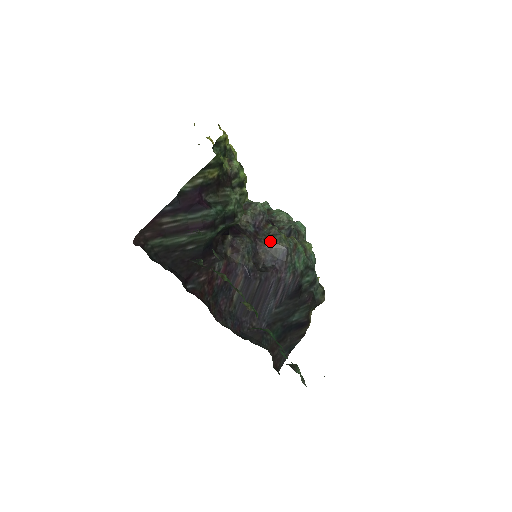
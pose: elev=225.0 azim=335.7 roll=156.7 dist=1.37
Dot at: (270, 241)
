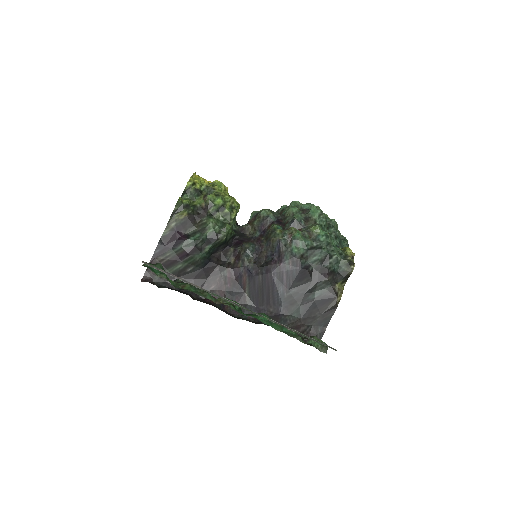
Dot at: (268, 239)
